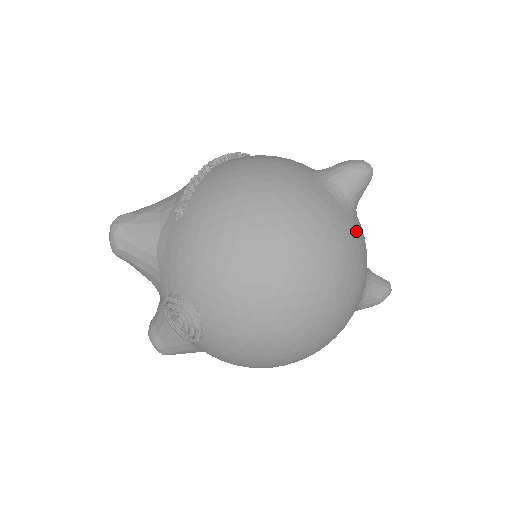
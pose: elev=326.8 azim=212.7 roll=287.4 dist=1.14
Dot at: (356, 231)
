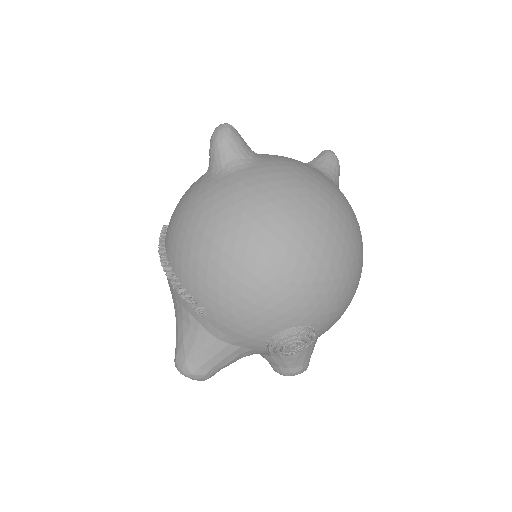
Dot at: (277, 162)
